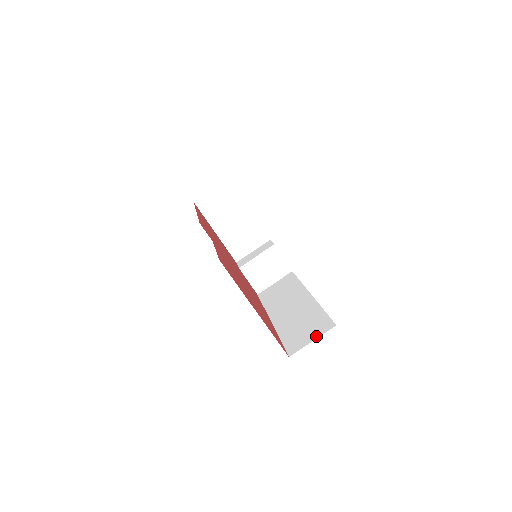
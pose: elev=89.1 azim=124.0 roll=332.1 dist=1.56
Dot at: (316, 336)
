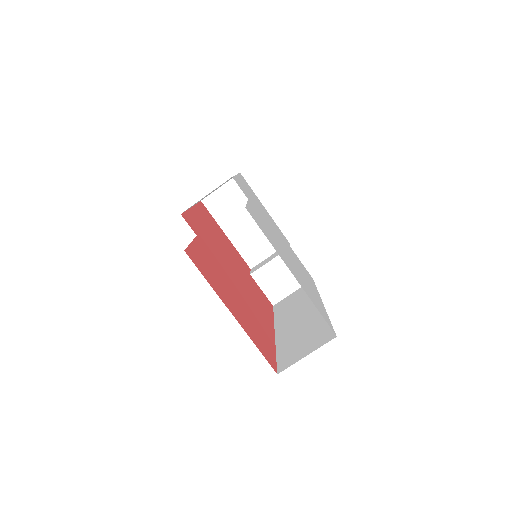
Dot at: (312, 350)
